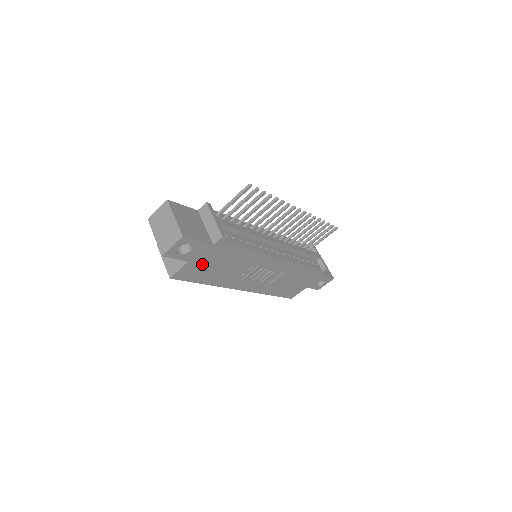
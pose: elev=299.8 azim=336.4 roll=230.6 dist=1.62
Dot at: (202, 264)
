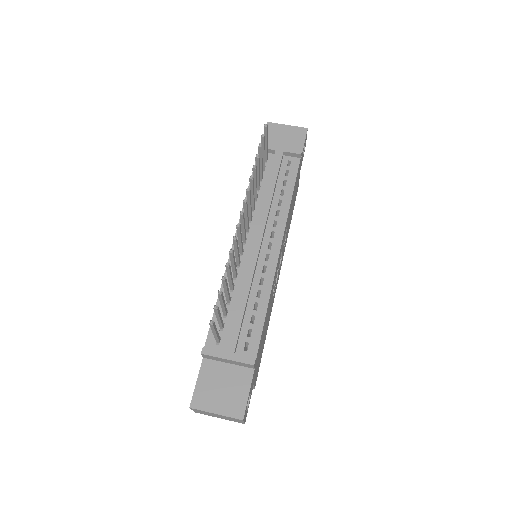
Dot at: (258, 362)
